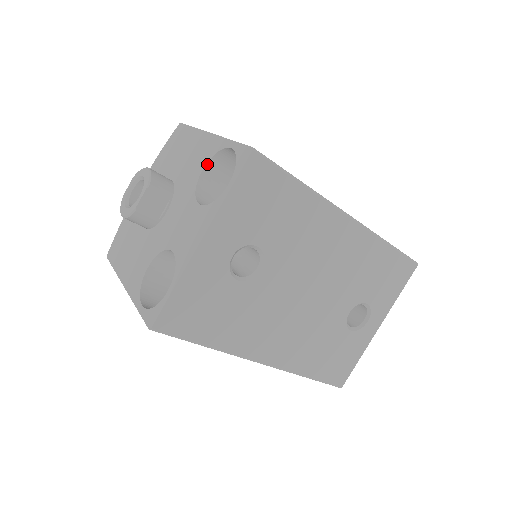
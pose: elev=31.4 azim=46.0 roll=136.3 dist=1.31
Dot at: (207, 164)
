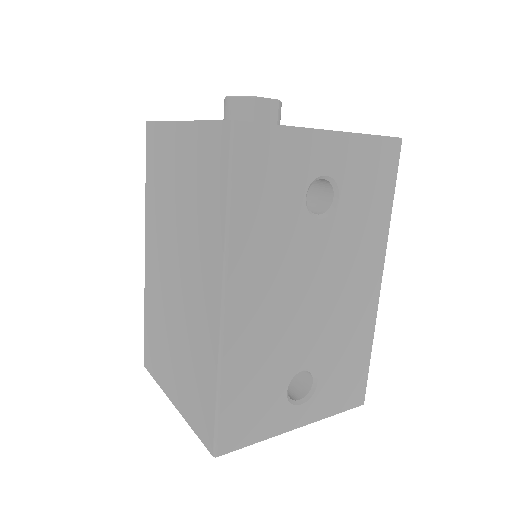
Dot at: occluded
